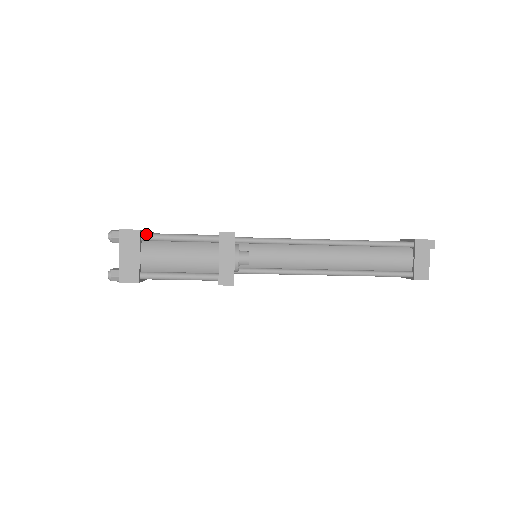
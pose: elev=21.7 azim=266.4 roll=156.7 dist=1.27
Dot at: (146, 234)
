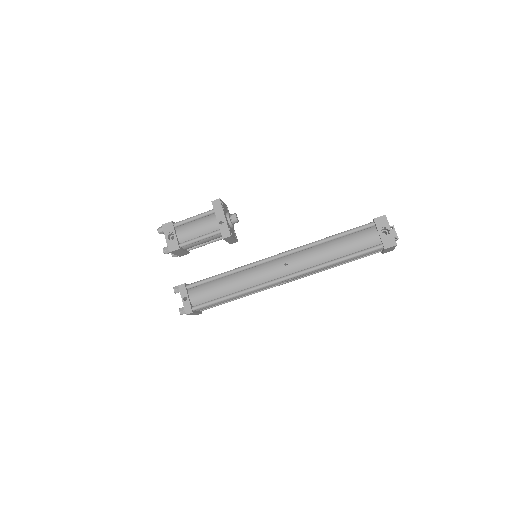
Dot at: occluded
